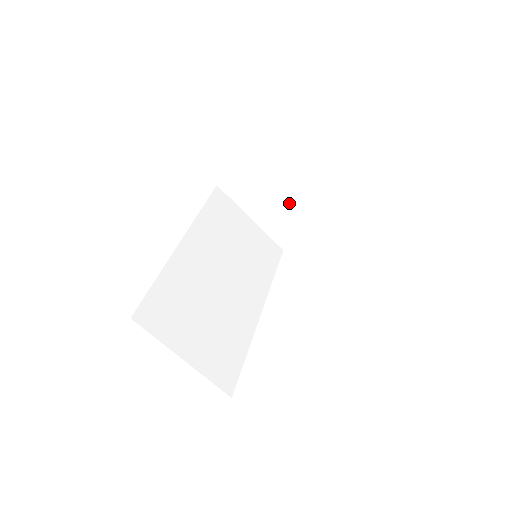
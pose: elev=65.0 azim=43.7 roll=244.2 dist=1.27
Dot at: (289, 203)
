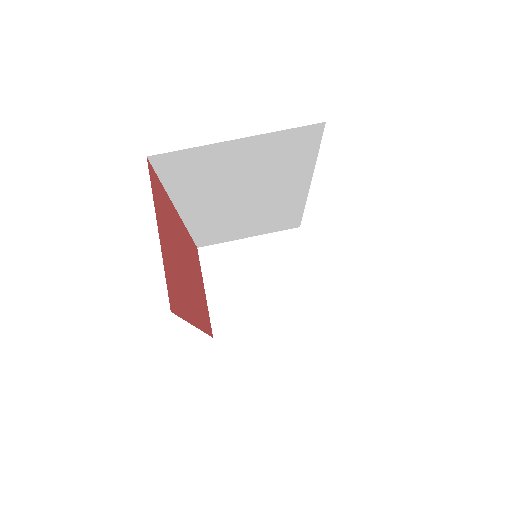
Dot at: (268, 276)
